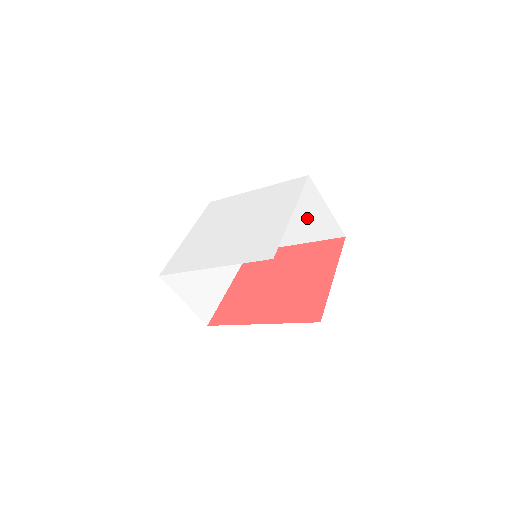
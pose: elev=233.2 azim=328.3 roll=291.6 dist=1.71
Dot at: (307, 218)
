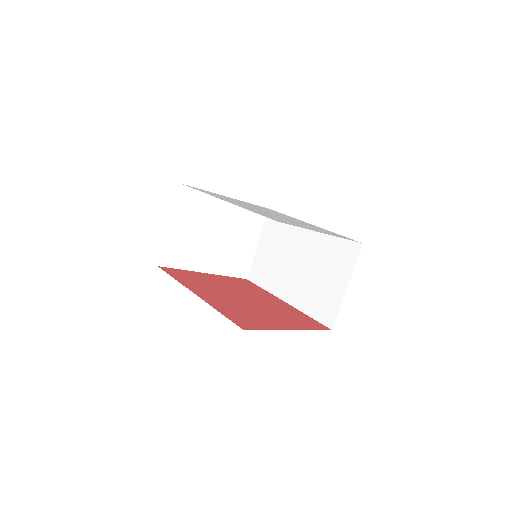
Dot at: (321, 284)
